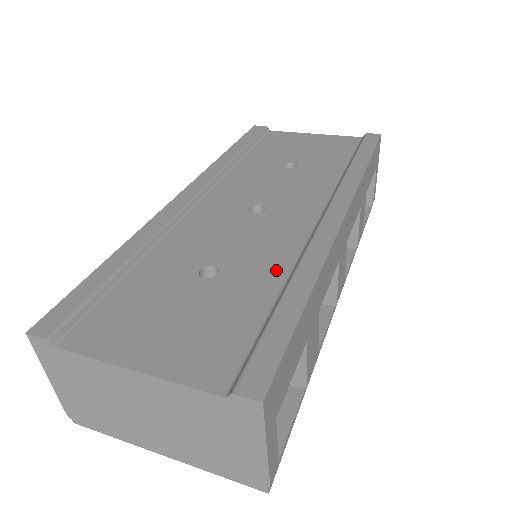
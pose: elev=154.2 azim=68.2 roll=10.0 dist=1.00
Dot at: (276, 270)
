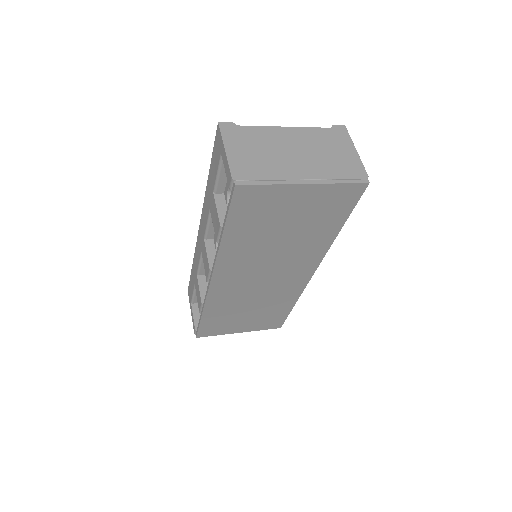
Dot at: occluded
